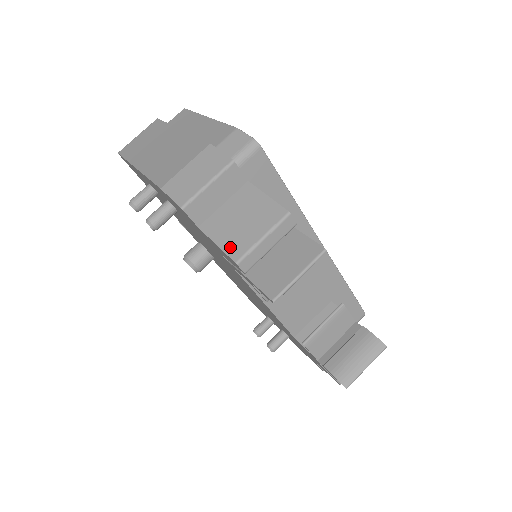
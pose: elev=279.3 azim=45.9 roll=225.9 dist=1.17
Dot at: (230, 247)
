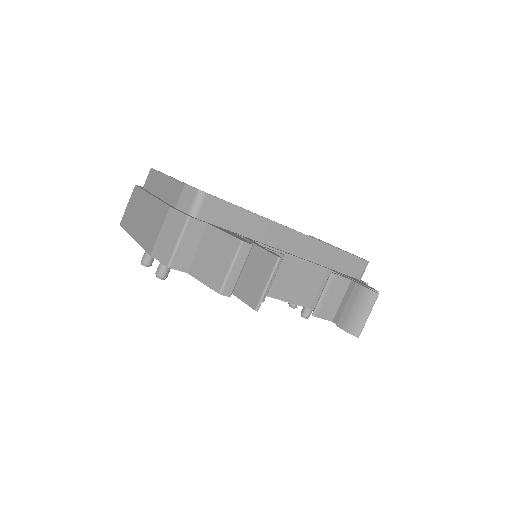
Dot at: (212, 282)
